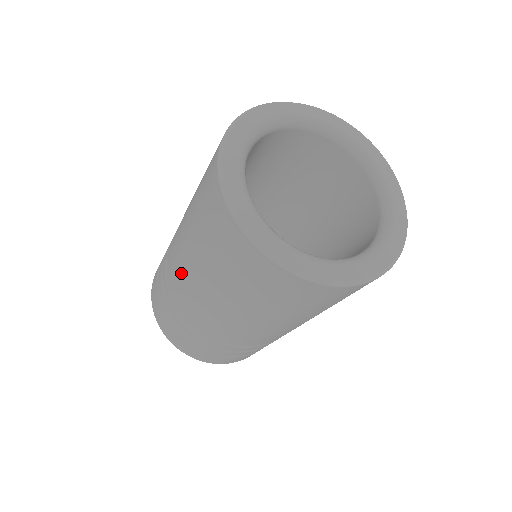
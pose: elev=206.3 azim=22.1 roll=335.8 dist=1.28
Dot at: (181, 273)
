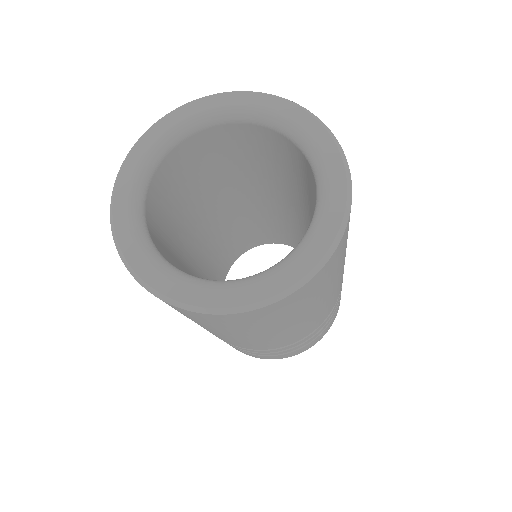
Dot at: occluded
